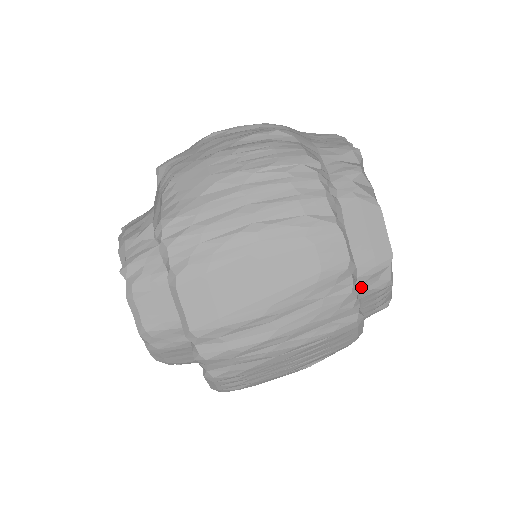
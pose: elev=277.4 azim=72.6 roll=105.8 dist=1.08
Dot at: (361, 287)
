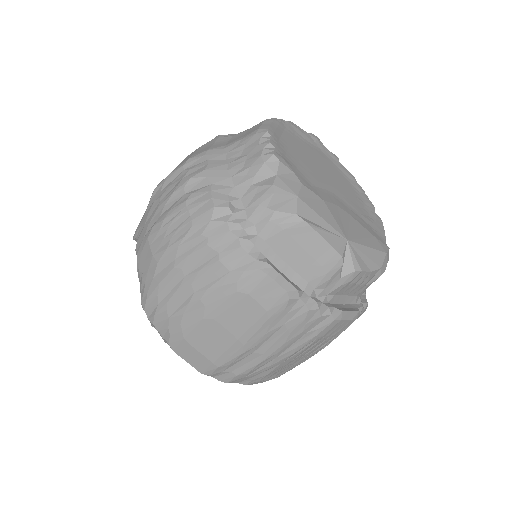
Dot at: (325, 291)
